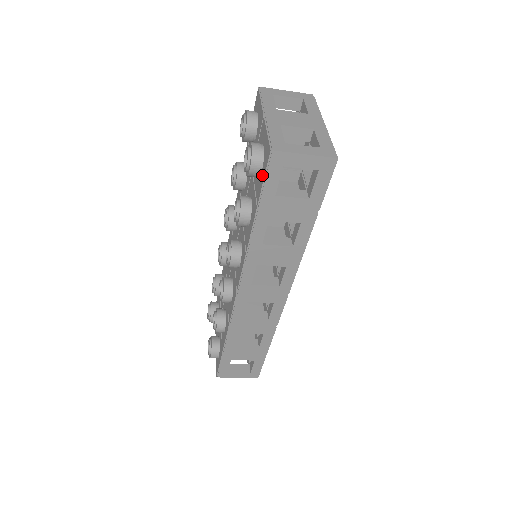
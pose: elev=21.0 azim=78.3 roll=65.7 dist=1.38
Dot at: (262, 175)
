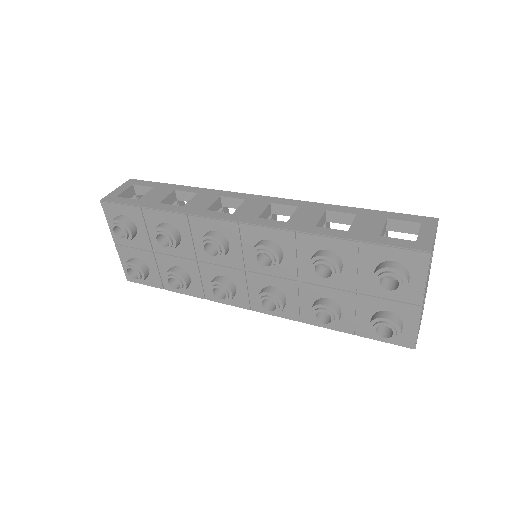
Dot at: occluded
